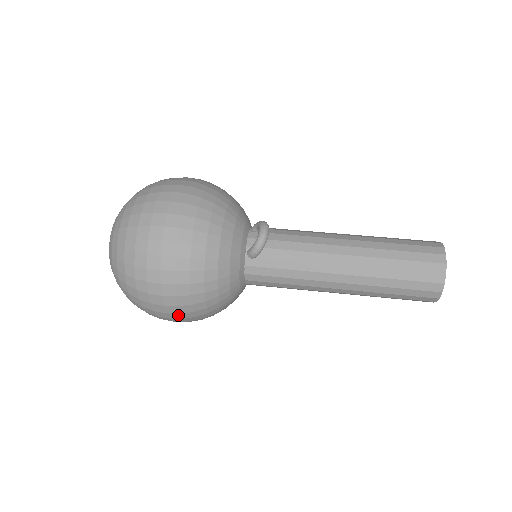
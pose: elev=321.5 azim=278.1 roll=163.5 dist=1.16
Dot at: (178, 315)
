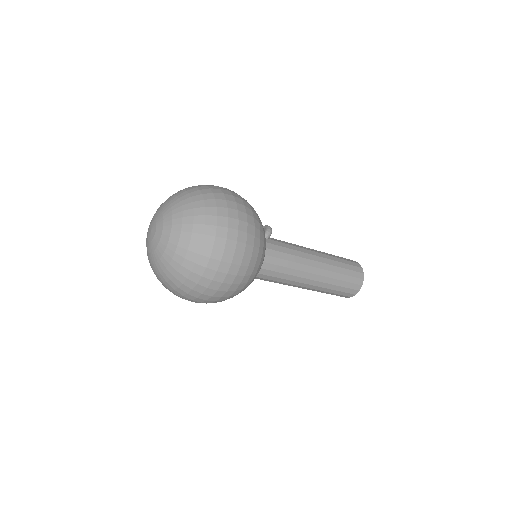
Dot at: (243, 247)
